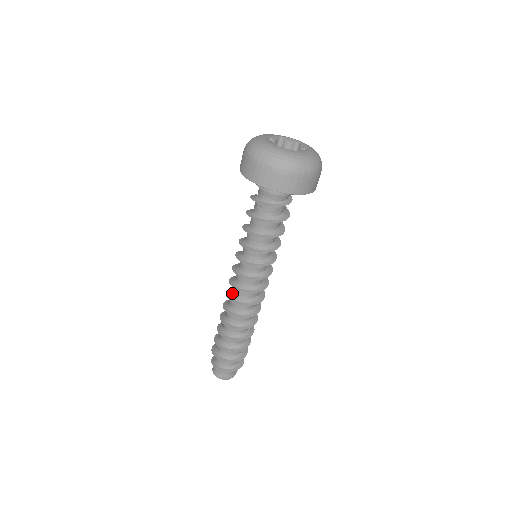
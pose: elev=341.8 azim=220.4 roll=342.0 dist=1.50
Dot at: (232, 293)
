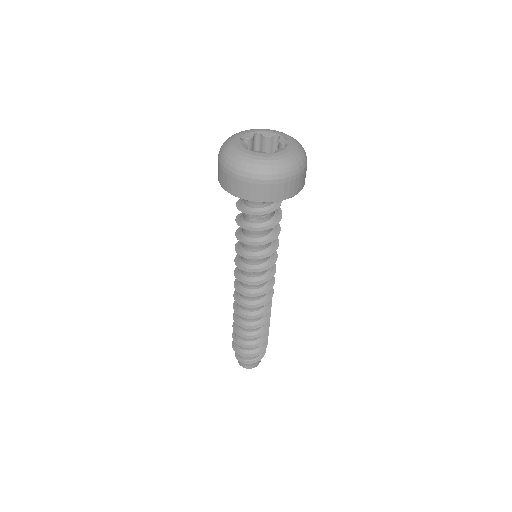
Dot at: (249, 301)
